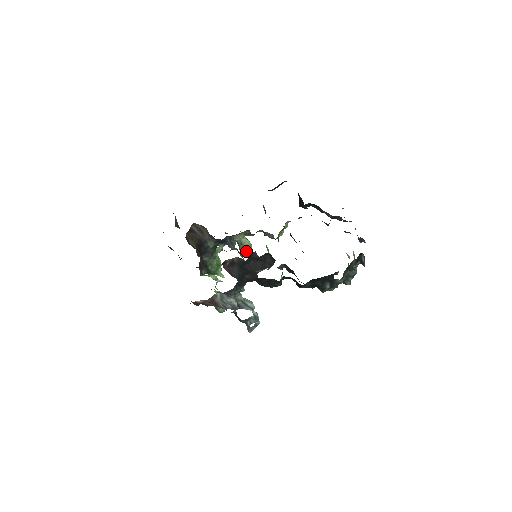
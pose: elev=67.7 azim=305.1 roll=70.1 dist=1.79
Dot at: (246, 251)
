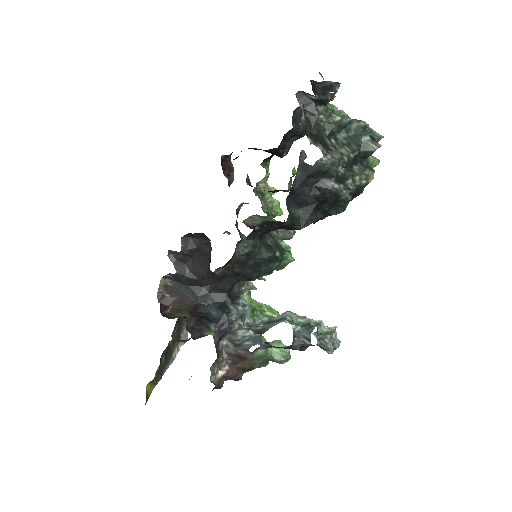
Dot at: (284, 264)
